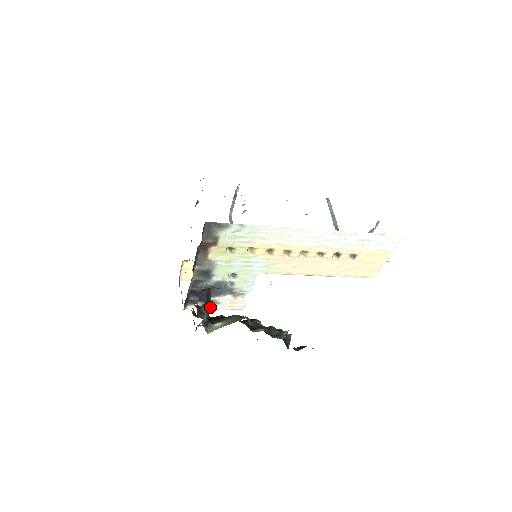
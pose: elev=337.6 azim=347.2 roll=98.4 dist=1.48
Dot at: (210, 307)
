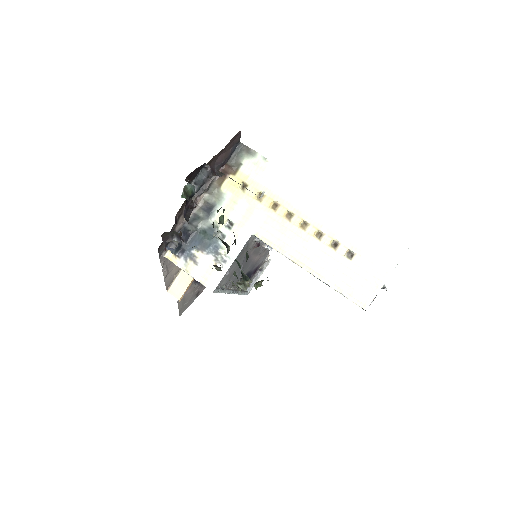
Dot at: (186, 267)
